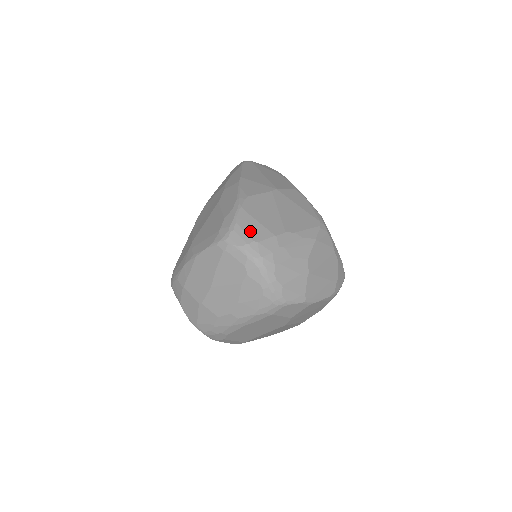
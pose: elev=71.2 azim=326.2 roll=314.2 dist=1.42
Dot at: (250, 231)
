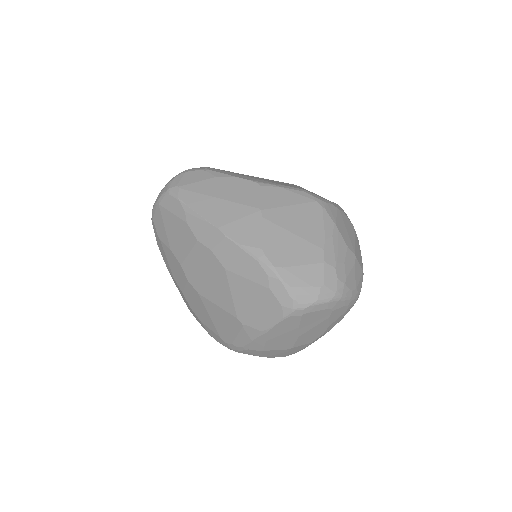
Dot at: (308, 282)
